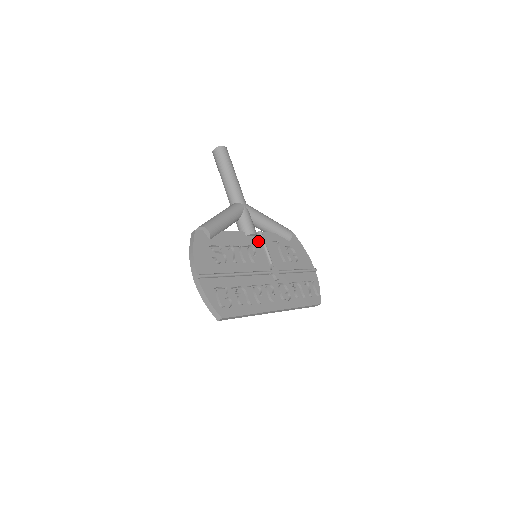
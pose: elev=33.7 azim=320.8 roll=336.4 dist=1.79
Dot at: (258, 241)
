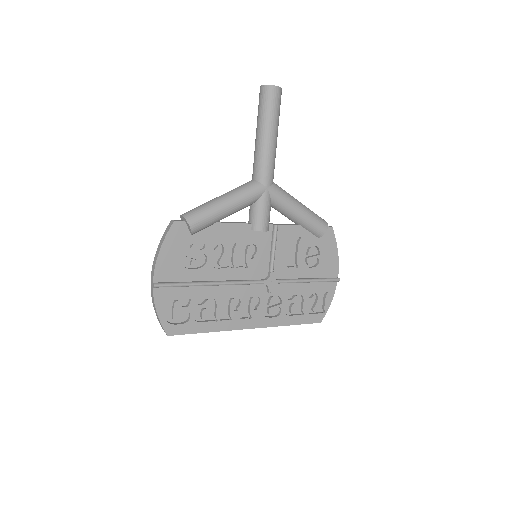
Dot at: (267, 237)
